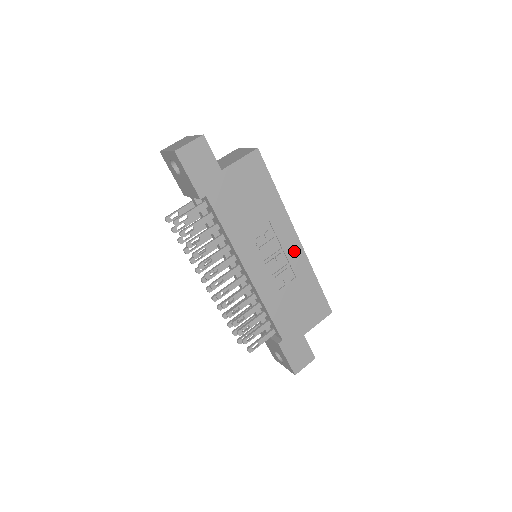
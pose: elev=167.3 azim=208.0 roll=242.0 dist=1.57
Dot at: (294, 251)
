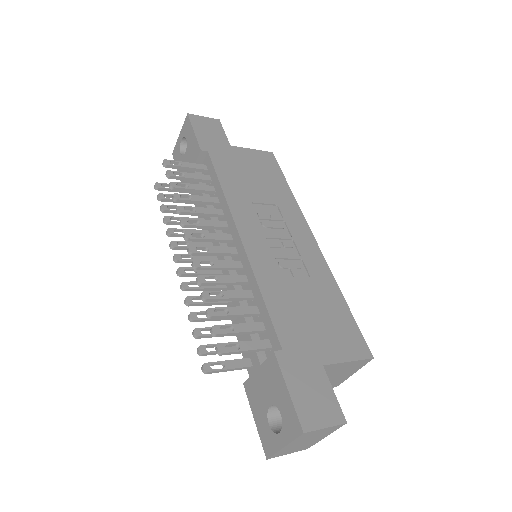
Dot at: (309, 249)
